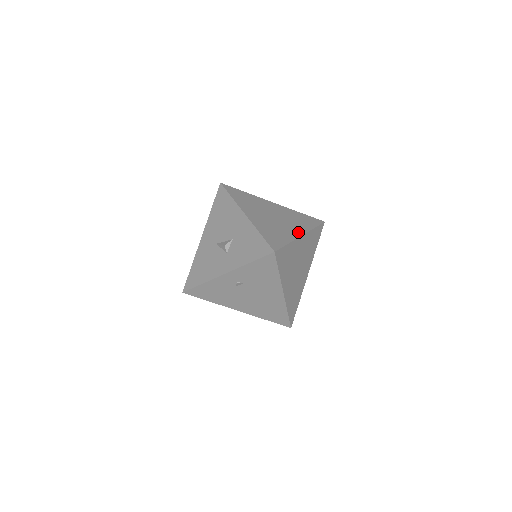
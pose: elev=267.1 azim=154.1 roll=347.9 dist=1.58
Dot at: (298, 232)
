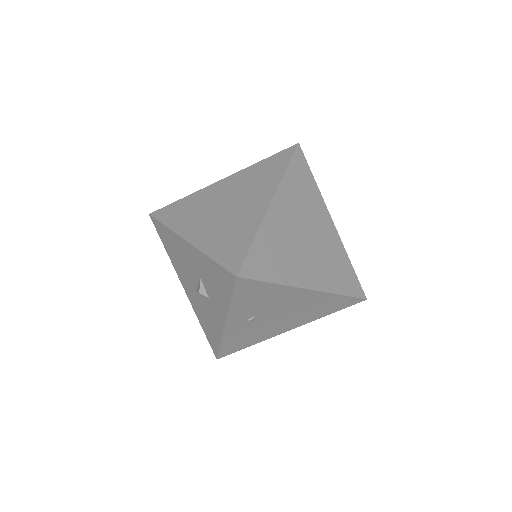
Dot at: (264, 202)
